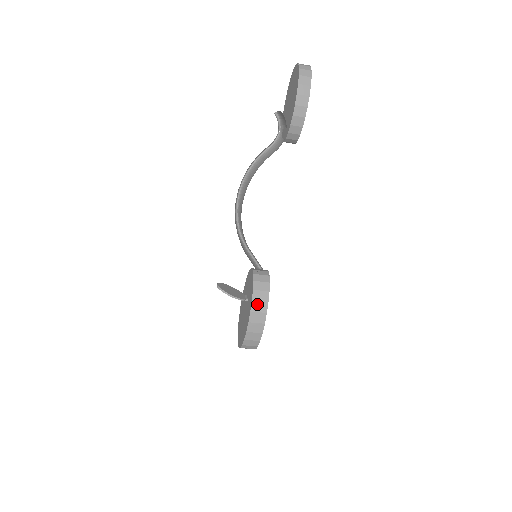
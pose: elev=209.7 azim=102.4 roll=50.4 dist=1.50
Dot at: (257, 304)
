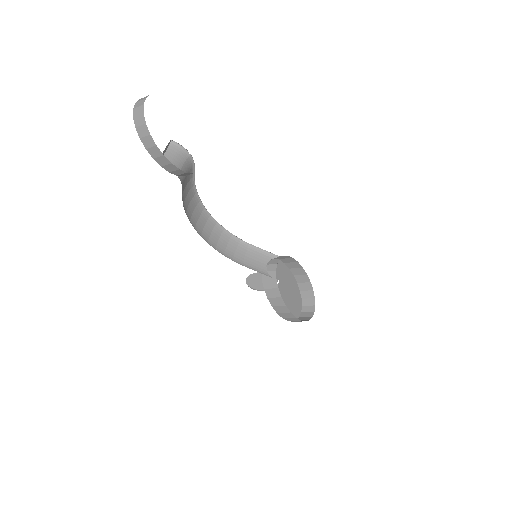
Dot at: (273, 300)
